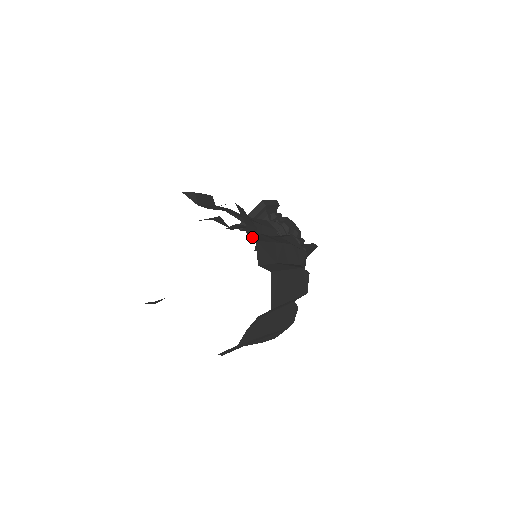
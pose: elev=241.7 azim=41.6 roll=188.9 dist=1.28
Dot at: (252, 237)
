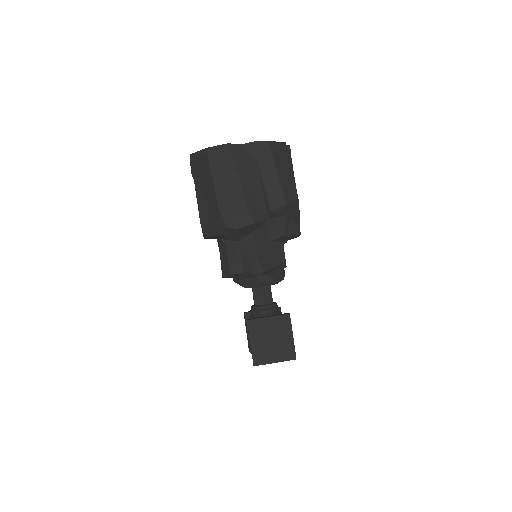
Dot at: (288, 146)
